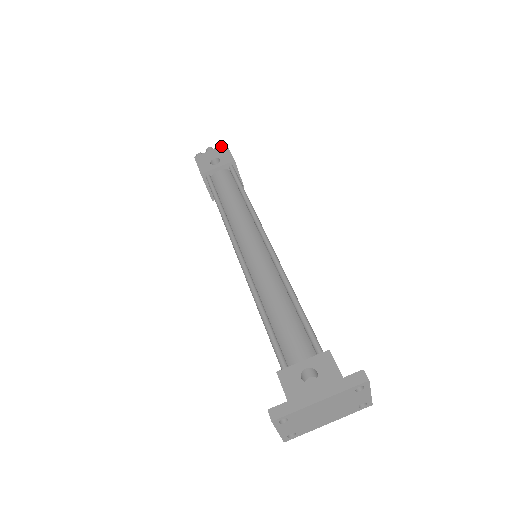
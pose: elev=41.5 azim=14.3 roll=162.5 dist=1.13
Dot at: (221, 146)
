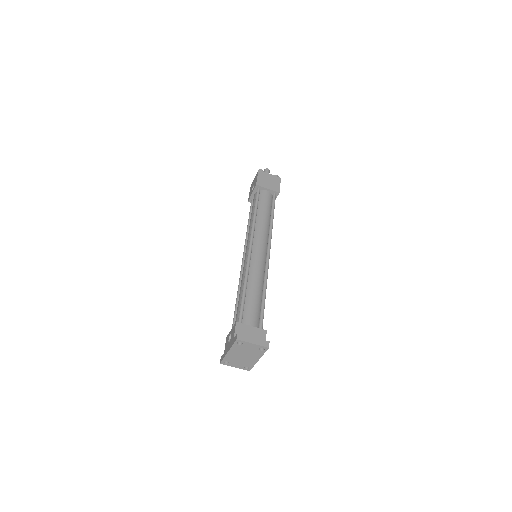
Dot at: (257, 173)
